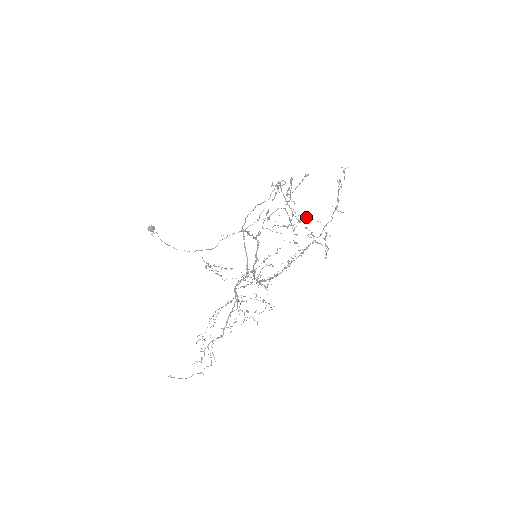
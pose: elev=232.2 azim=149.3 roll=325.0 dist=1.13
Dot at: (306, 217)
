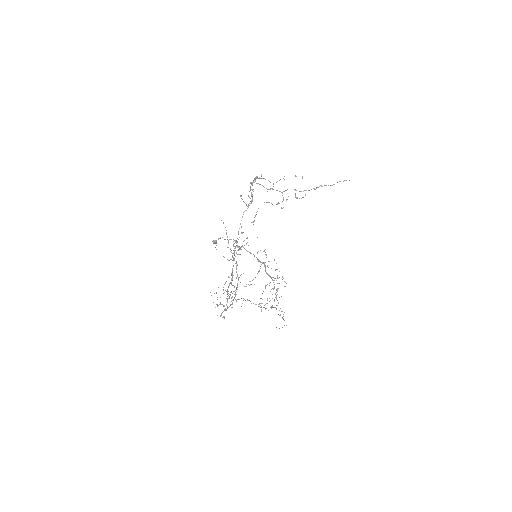
Dot at: occluded
